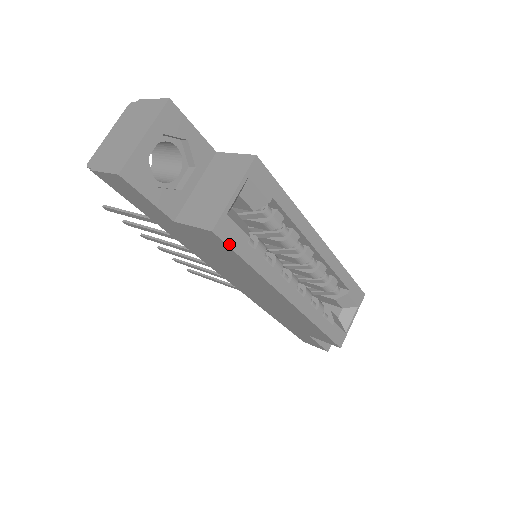
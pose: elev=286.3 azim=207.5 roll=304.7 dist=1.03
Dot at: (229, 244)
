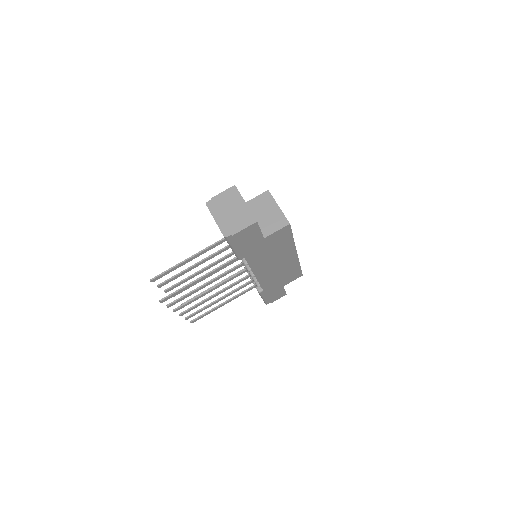
Dot at: (291, 229)
